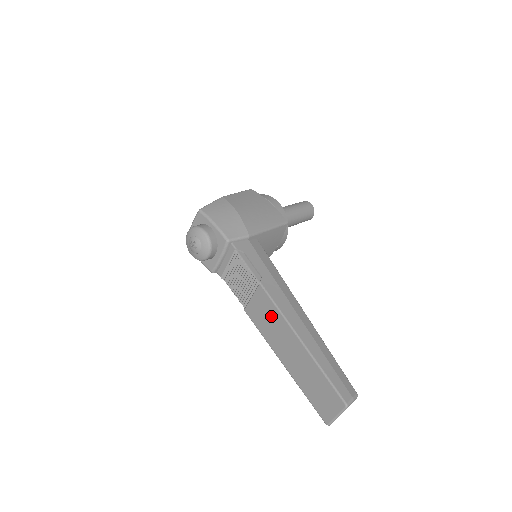
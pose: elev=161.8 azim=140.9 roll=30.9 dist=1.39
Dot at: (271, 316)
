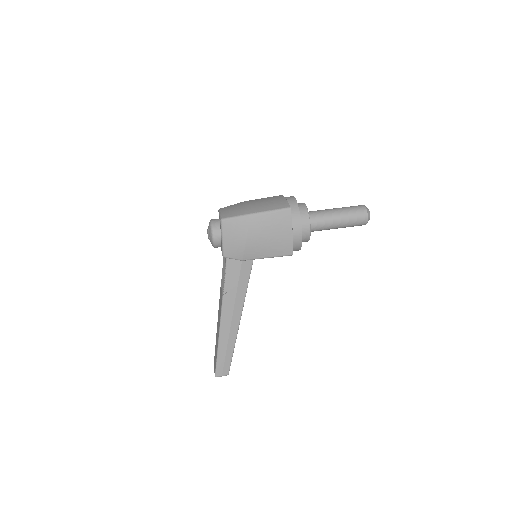
Dot at: (220, 311)
